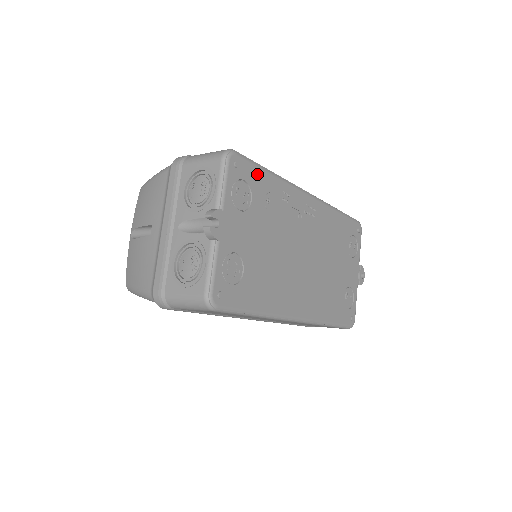
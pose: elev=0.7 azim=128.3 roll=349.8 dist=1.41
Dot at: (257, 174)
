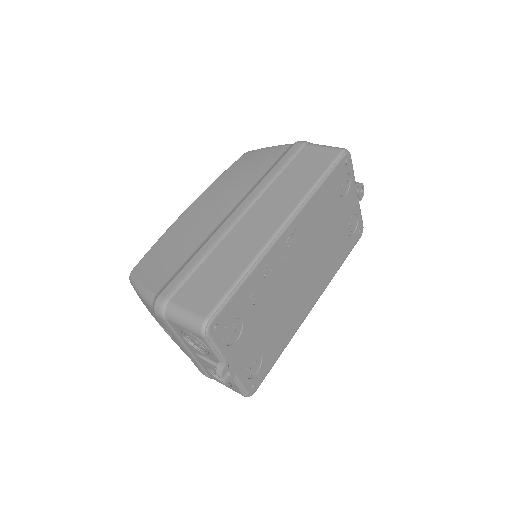
Dot at: (235, 302)
